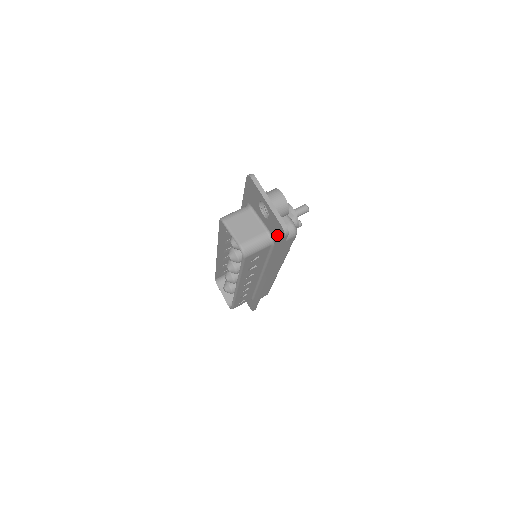
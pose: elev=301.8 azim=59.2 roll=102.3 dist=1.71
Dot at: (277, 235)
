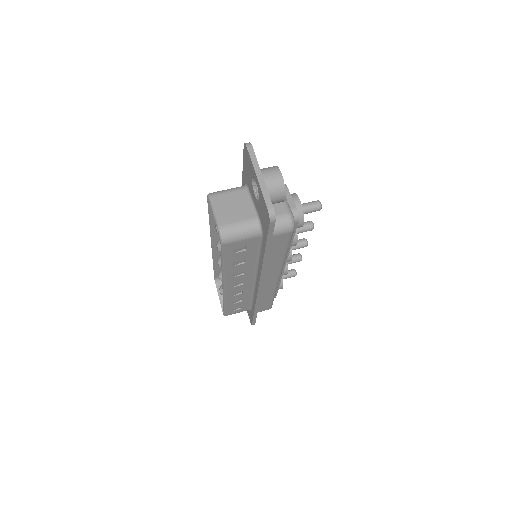
Dot at: (264, 222)
